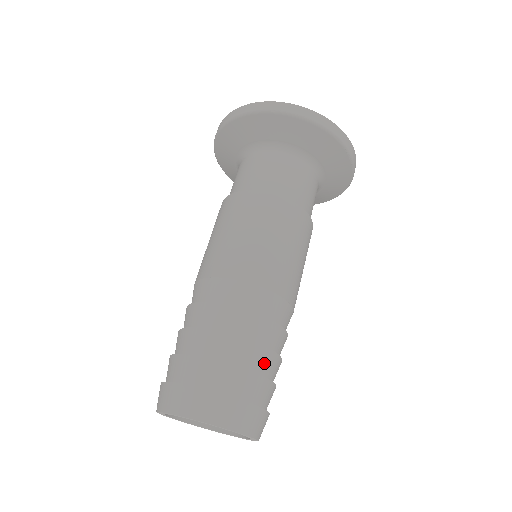
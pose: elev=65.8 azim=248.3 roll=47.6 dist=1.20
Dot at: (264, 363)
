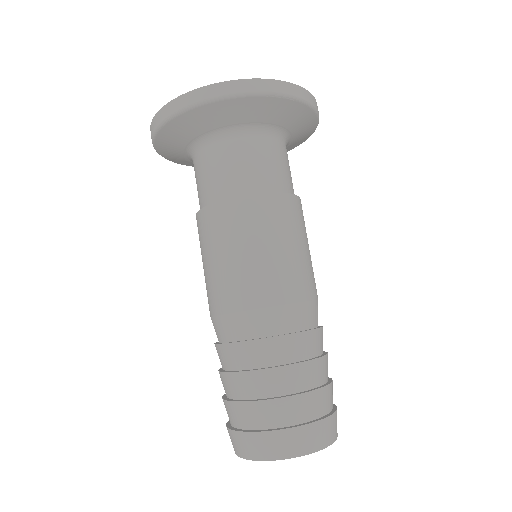
Dot at: (292, 380)
